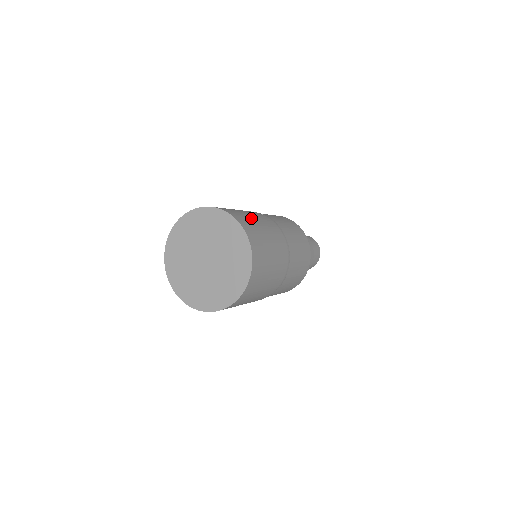
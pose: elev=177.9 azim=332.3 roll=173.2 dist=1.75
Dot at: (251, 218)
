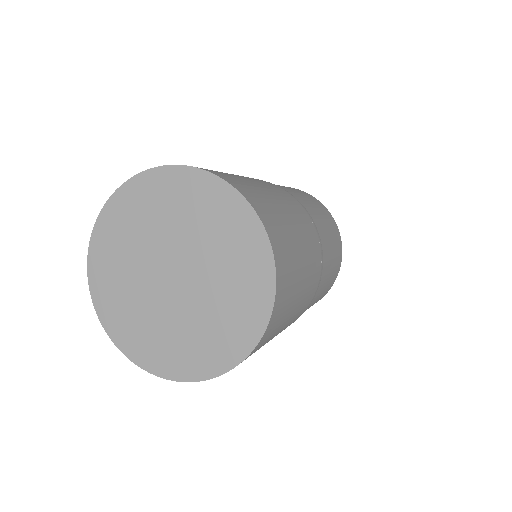
Dot at: (293, 233)
